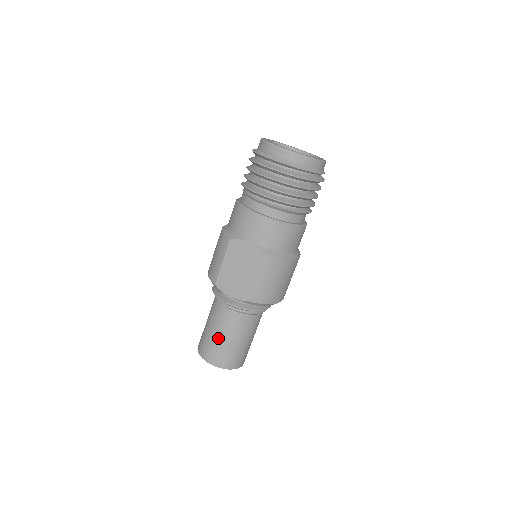
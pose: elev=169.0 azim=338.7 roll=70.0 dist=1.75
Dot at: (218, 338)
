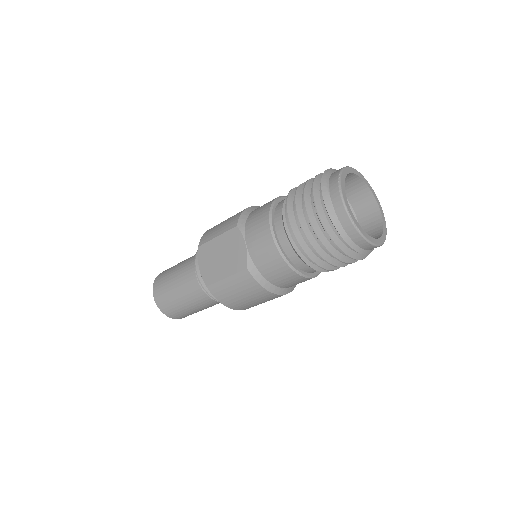
Dot at: (172, 285)
